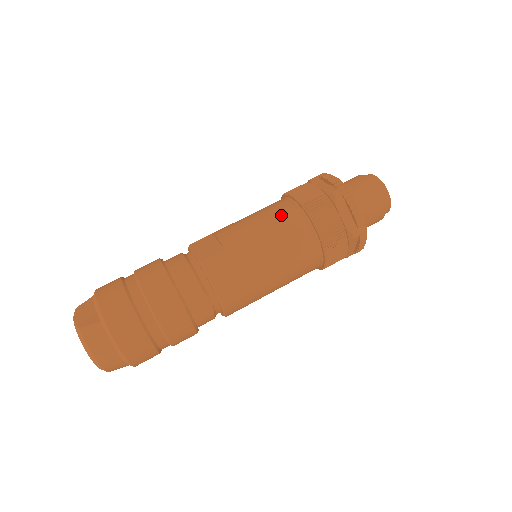
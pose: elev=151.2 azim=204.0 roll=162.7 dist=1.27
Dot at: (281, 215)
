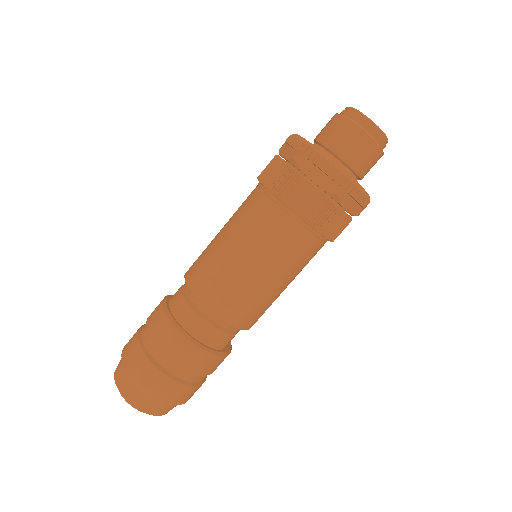
Dot at: (284, 239)
